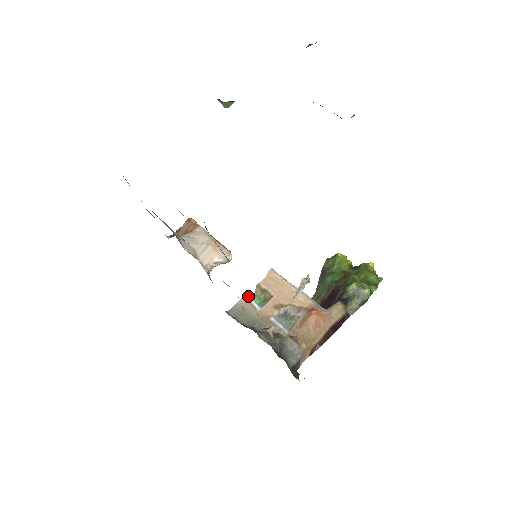
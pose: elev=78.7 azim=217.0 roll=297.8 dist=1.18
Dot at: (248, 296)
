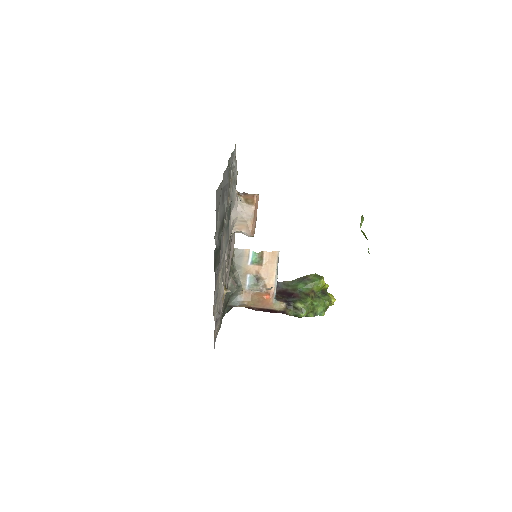
Dot at: (252, 252)
